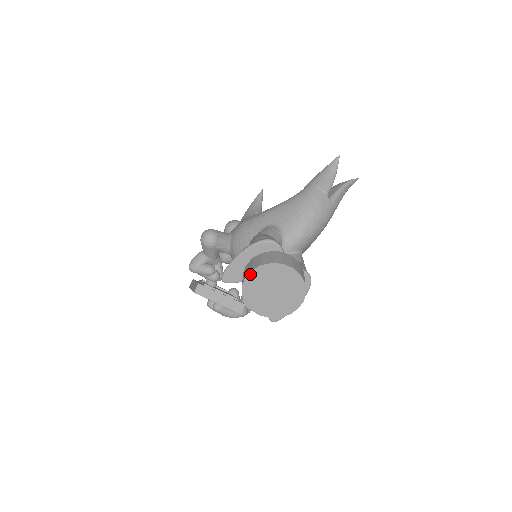
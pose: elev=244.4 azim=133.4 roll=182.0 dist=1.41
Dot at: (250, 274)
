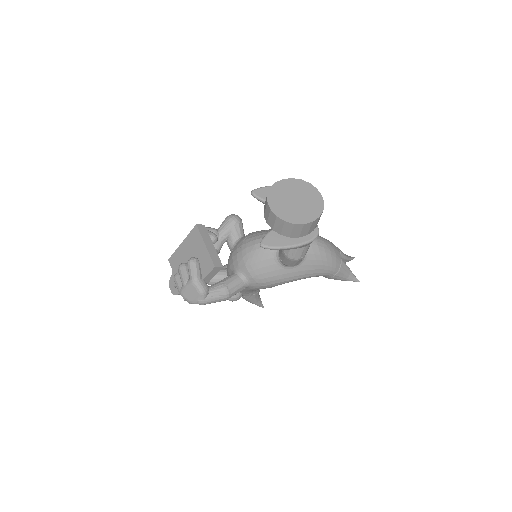
Dot at: (289, 179)
